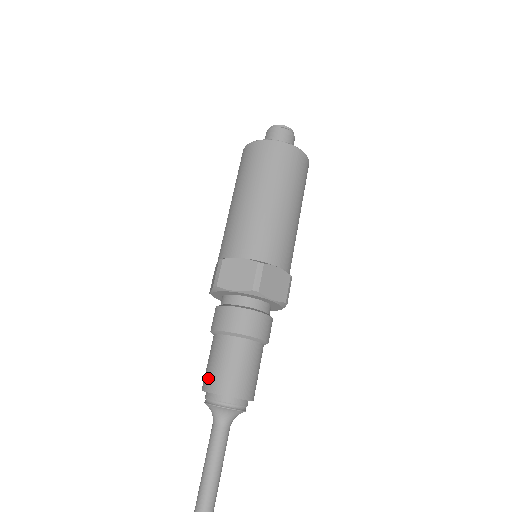
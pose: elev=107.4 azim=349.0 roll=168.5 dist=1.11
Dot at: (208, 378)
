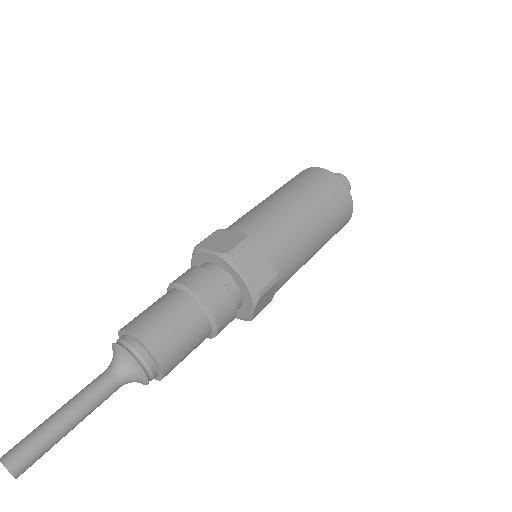
Dot at: occluded
